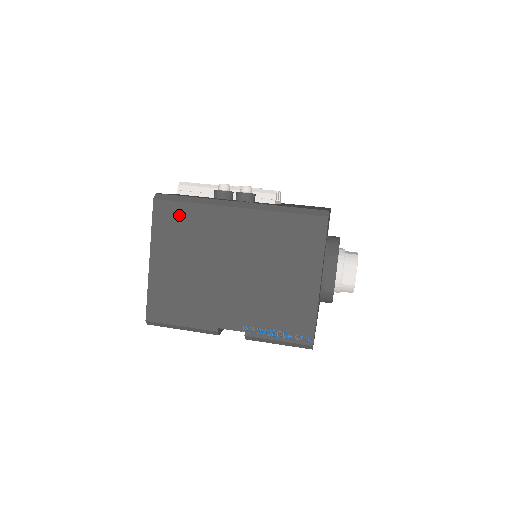
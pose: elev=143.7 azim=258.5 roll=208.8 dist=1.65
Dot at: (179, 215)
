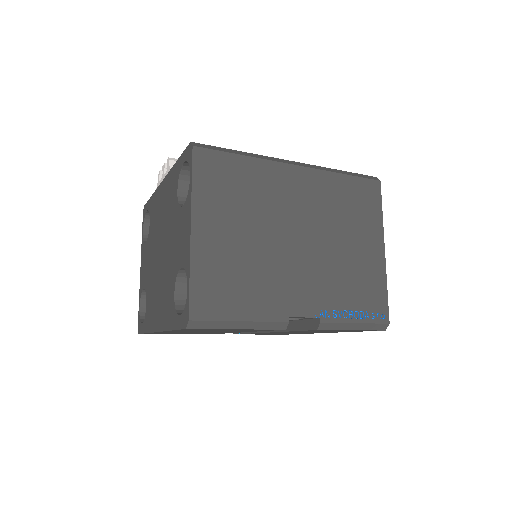
Dot at: (228, 169)
